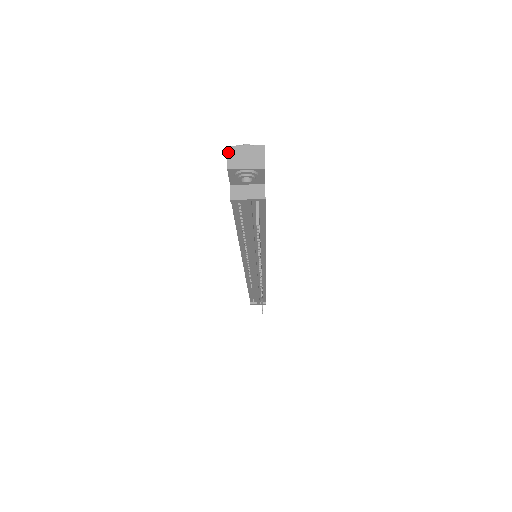
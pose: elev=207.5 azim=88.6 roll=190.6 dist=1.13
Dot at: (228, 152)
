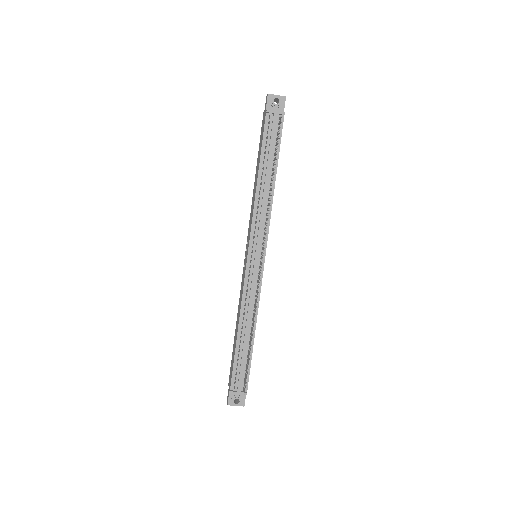
Dot at: occluded
